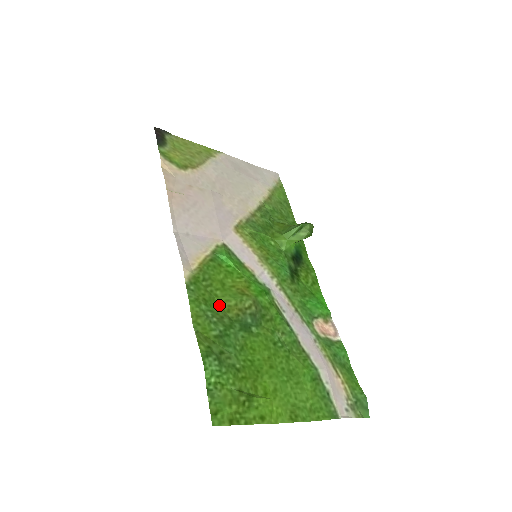
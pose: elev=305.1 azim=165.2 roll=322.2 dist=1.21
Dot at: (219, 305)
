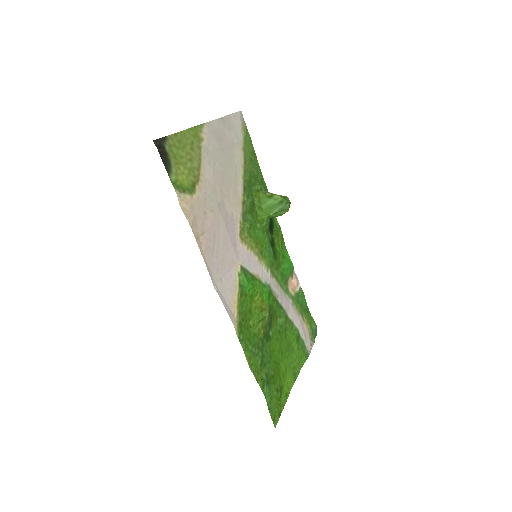
Dot at: (254, 334)
